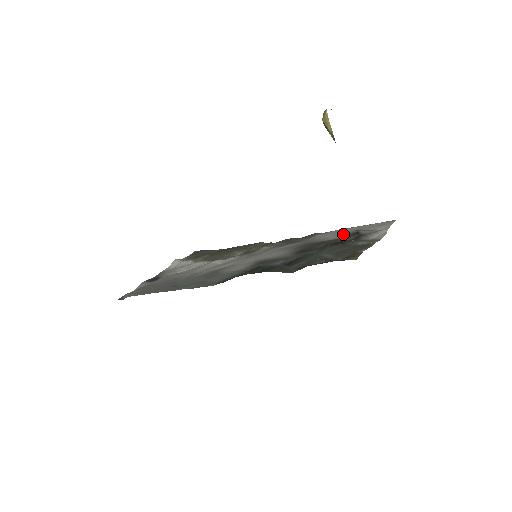
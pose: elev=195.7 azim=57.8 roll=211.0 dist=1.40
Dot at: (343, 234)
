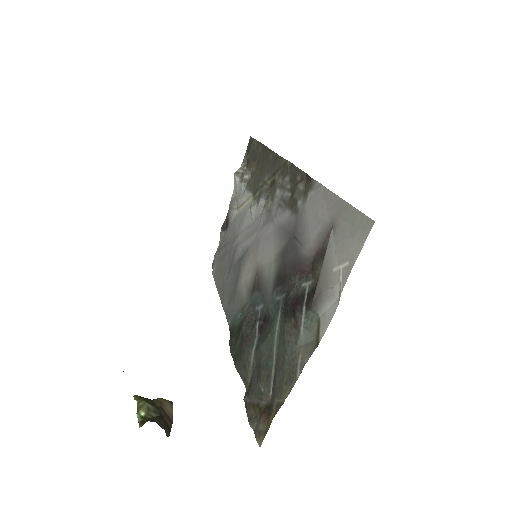
Dot at: (318, 236)
